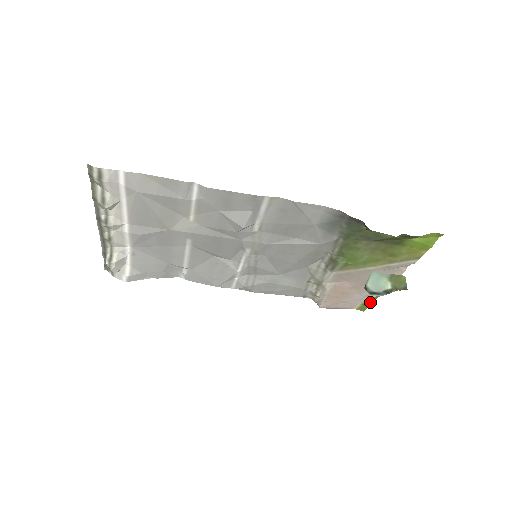
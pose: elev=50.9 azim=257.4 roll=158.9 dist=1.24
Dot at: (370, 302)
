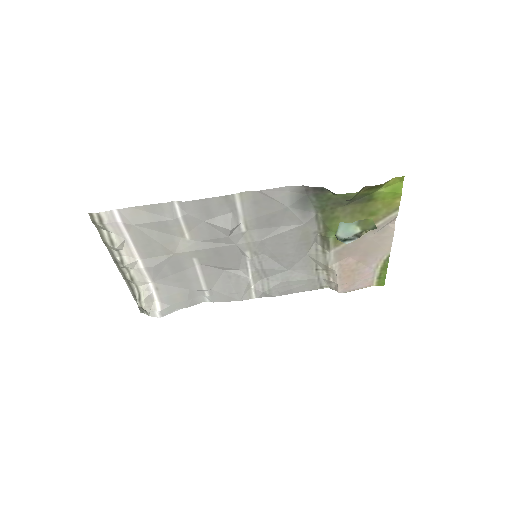
Dot at: (383, 273)
